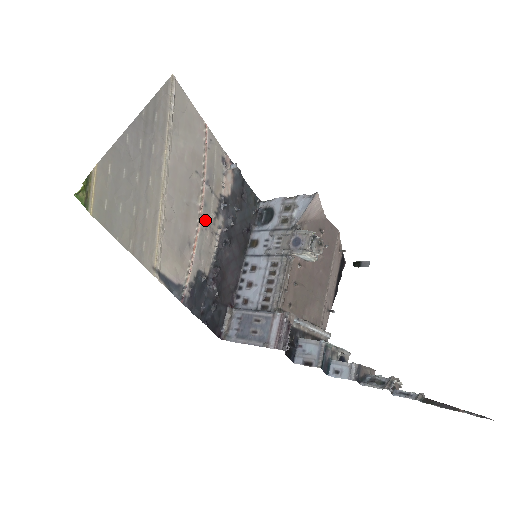
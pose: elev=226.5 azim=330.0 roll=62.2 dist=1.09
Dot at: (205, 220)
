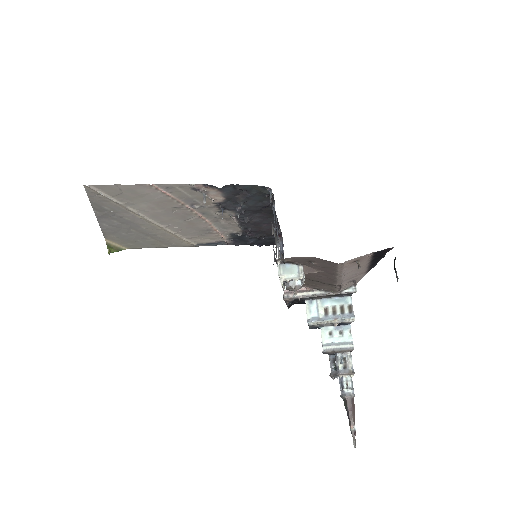
Dot at: (212, 218)
